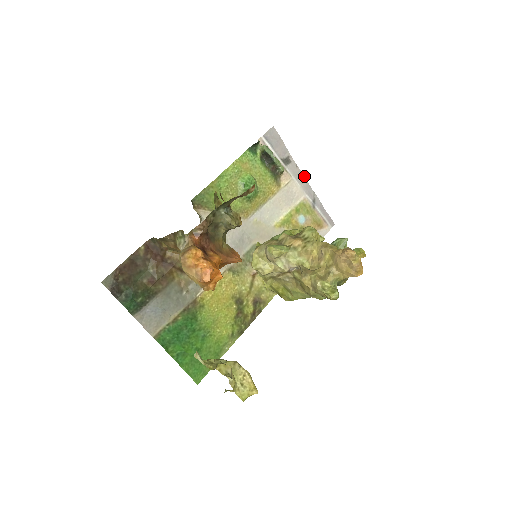
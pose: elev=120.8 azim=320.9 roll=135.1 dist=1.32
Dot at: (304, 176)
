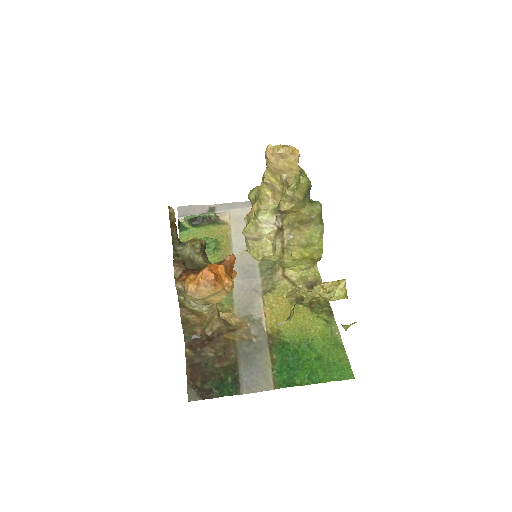
Dot at: (234, 203)
